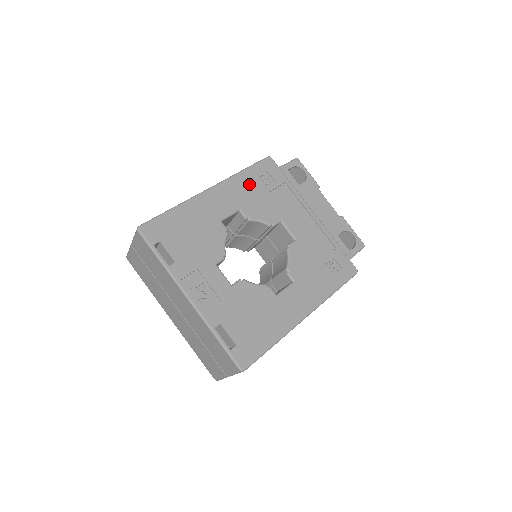
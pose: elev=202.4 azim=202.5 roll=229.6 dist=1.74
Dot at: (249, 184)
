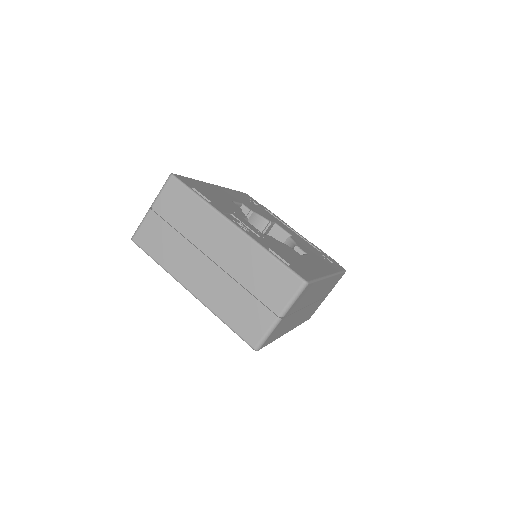
Dot at: (241, 197)
